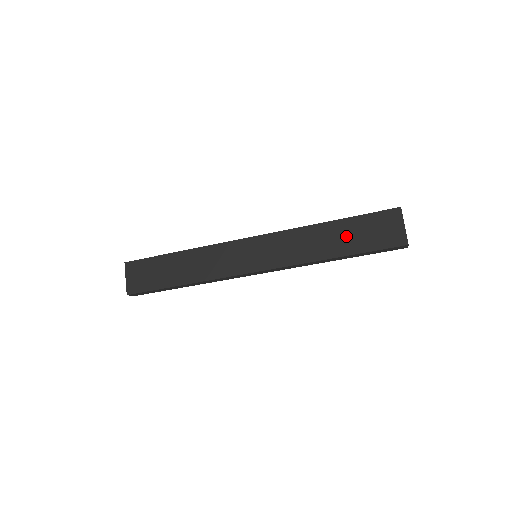
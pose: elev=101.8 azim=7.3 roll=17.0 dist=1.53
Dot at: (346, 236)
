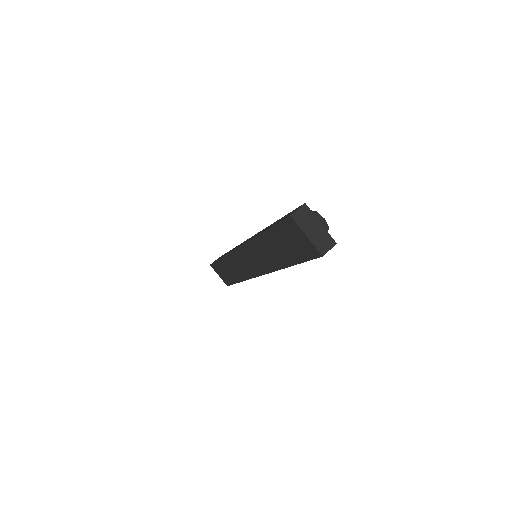
Dot at: (279, 247)
